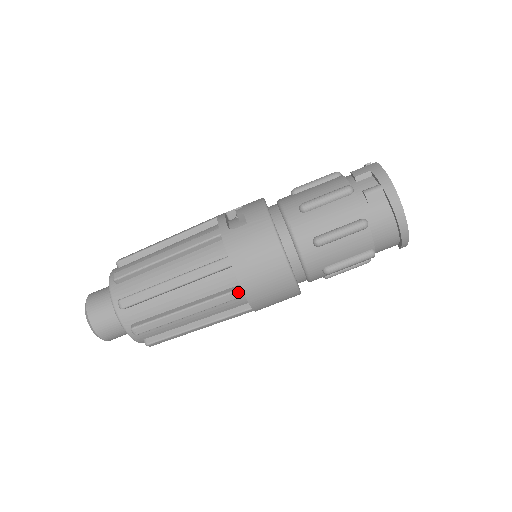
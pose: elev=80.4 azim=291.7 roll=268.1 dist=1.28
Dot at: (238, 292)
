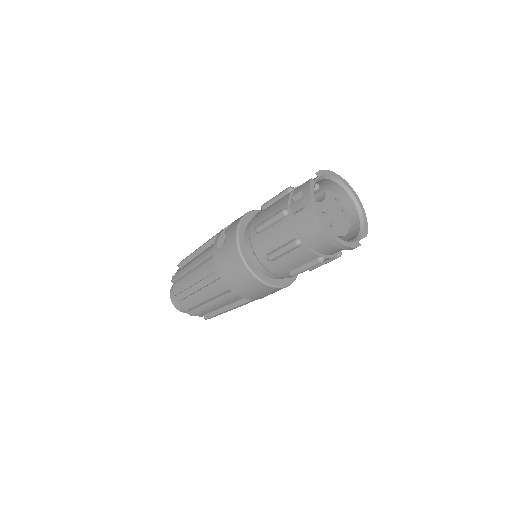
Dot at: (232, 293)
